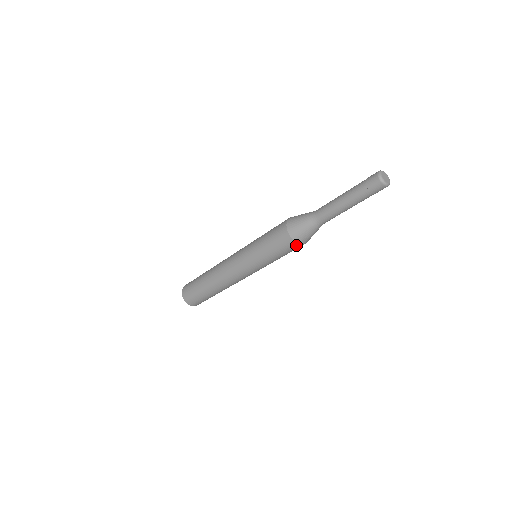
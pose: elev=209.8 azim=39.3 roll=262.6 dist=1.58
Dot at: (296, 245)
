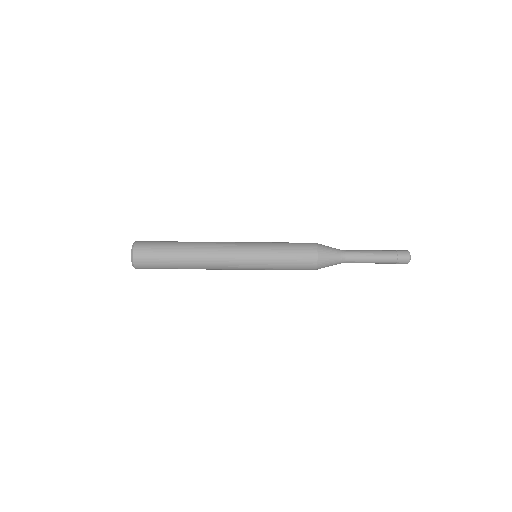
Dot at: occluded
